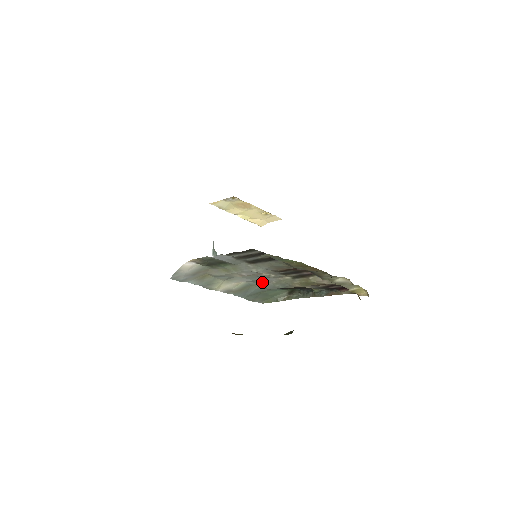
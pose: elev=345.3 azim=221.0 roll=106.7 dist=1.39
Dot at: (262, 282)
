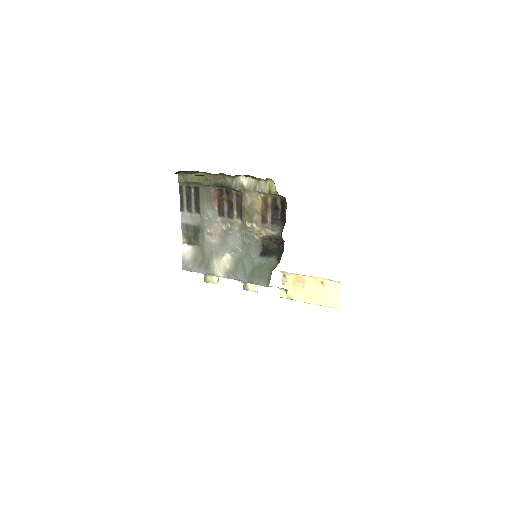
Dot at: (240, 248)
